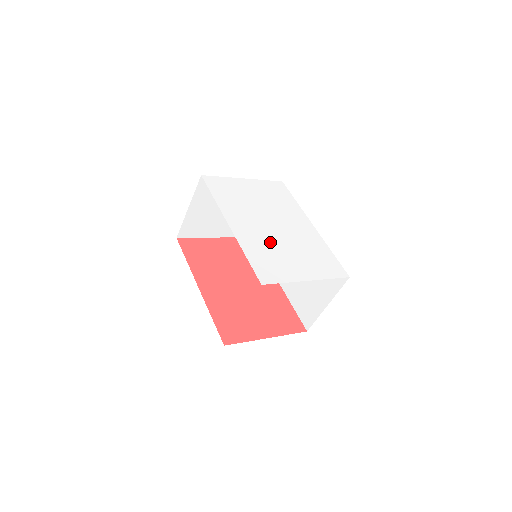
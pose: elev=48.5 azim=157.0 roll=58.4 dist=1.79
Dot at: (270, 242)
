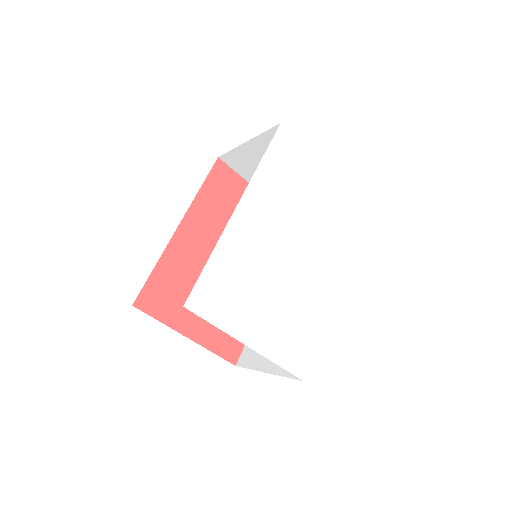
Dot at: (261, 266)
